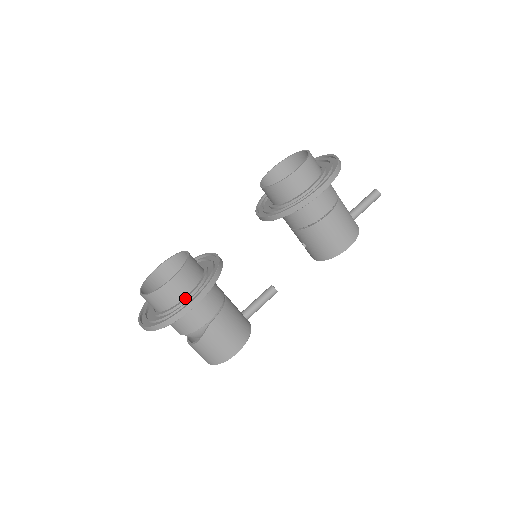
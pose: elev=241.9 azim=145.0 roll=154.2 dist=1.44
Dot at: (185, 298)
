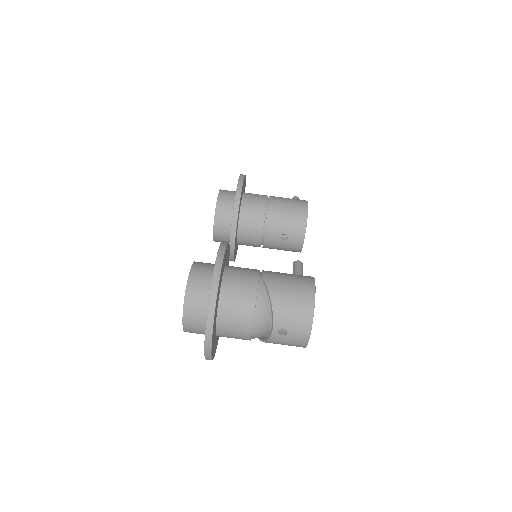
Dot at: occluded
